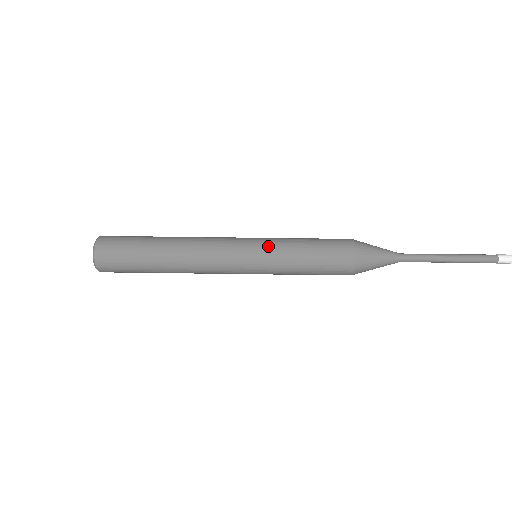
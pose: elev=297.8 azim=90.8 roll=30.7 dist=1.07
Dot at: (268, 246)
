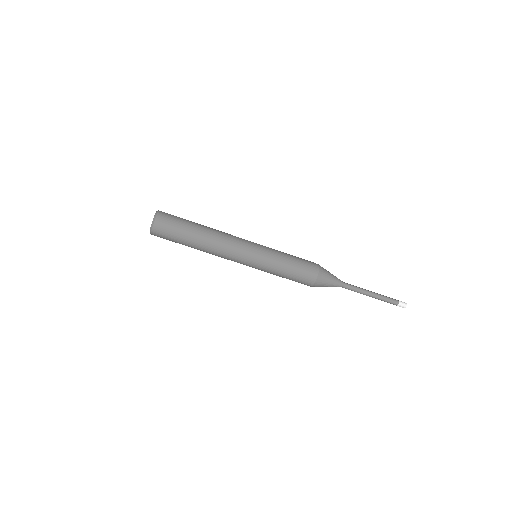
Dot at: occluded
